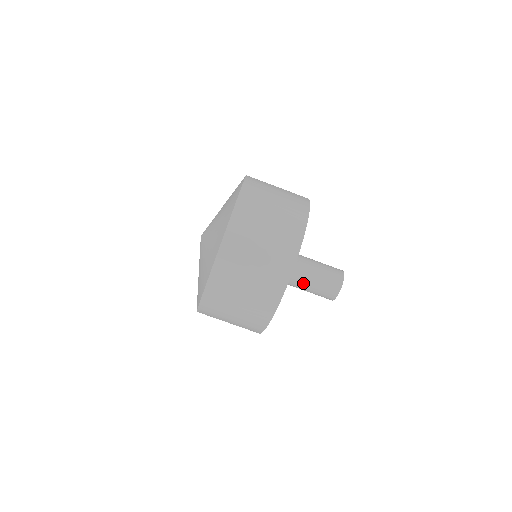
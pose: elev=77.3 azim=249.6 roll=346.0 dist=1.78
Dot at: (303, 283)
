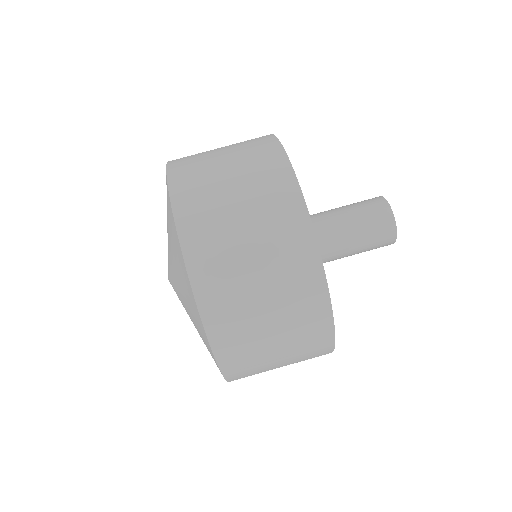
Dot at: (338, 234)
